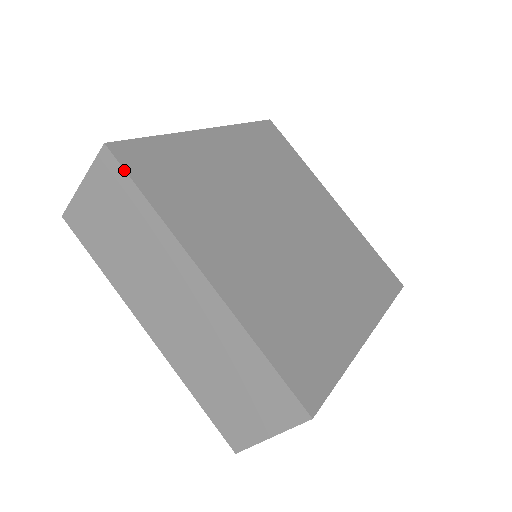
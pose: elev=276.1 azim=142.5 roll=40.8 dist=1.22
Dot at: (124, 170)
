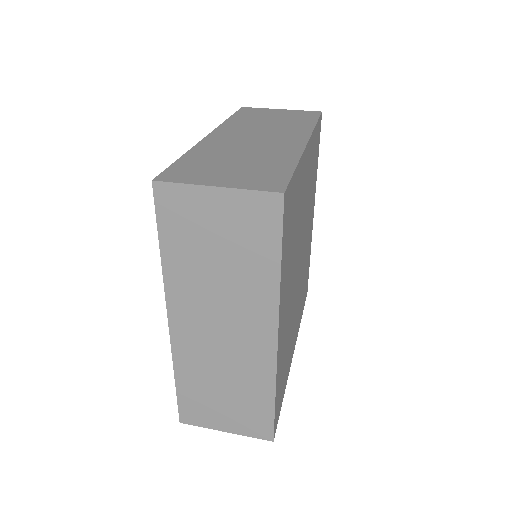
Dot at: (282, 228)
